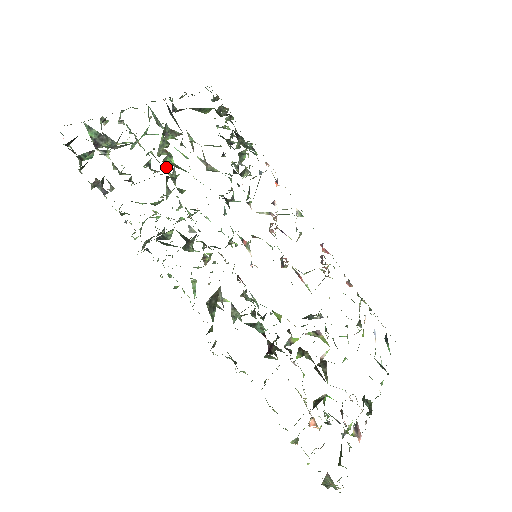
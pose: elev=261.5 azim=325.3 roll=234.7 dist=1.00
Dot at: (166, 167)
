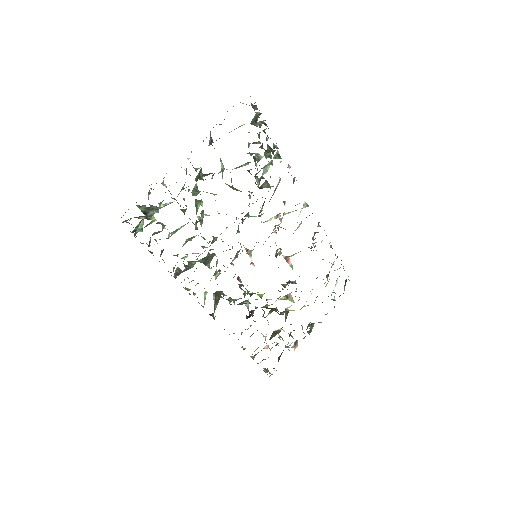
Dot at: (196, 212)
